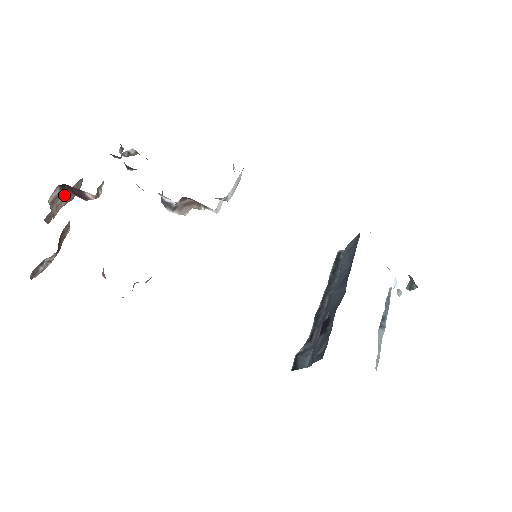
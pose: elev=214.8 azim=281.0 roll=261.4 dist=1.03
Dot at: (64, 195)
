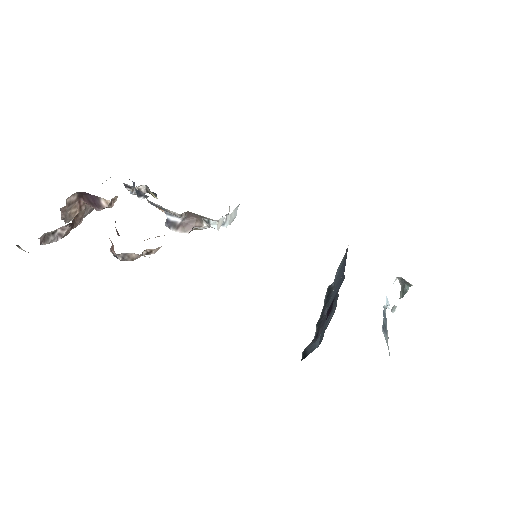
Dot at: (78, 208)
